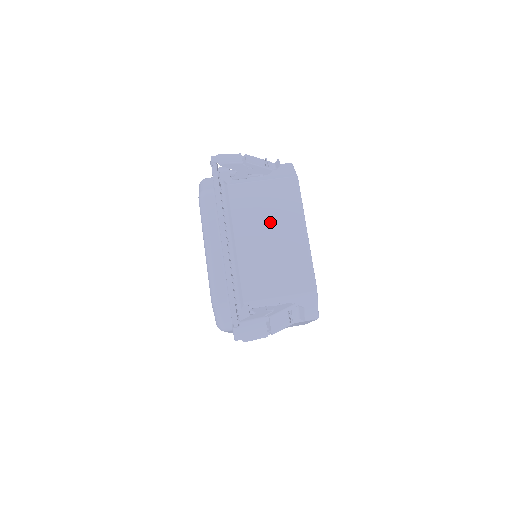
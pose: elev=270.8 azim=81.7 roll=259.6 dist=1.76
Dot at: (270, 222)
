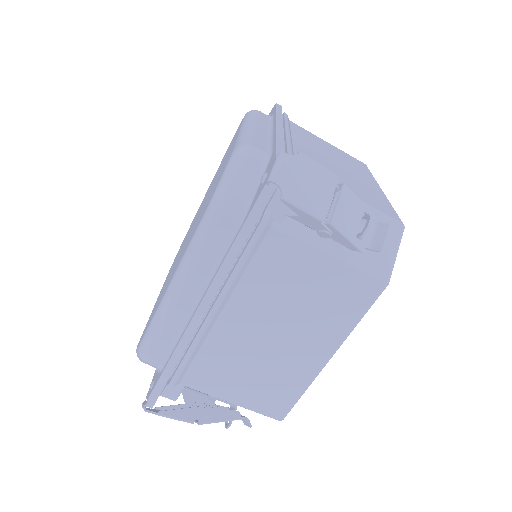
Dot at: (292, 319)
